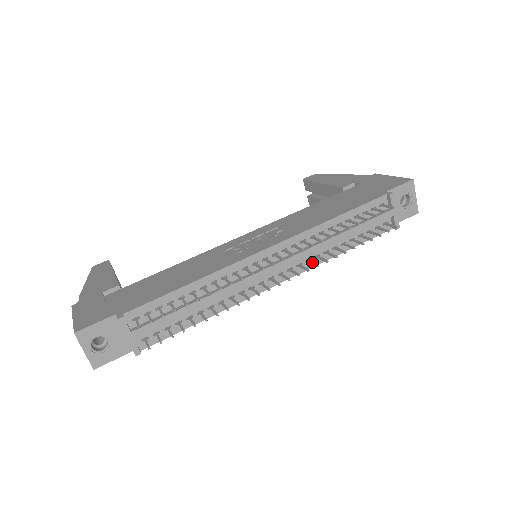
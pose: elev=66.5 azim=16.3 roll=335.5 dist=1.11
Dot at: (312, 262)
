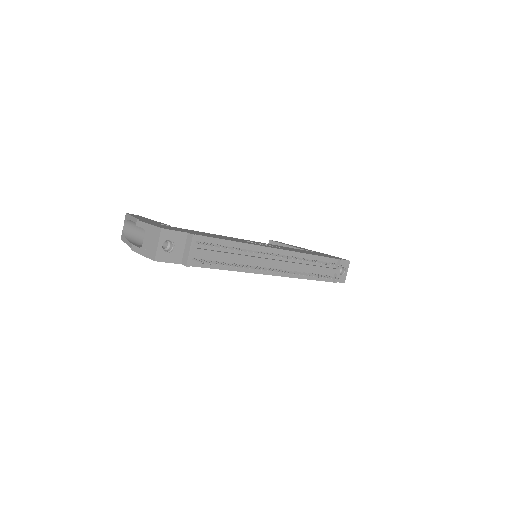
Dot at: (294, 272)
